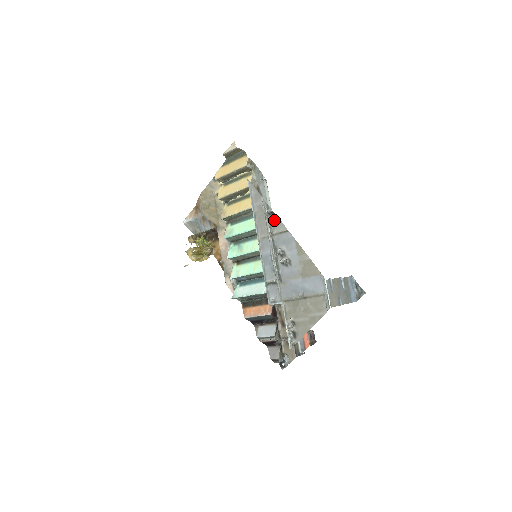
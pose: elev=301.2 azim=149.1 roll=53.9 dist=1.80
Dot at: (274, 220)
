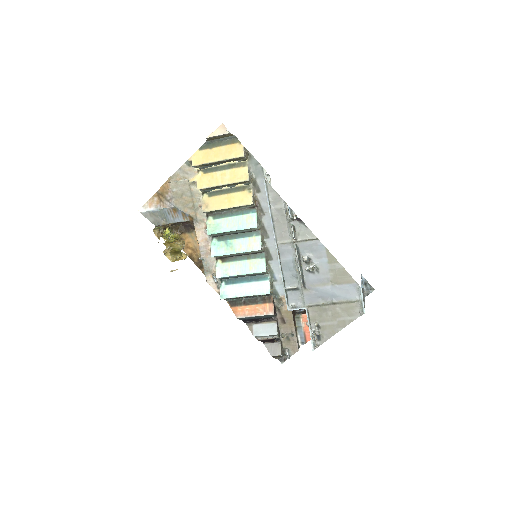
Dot at: (299, 226)
